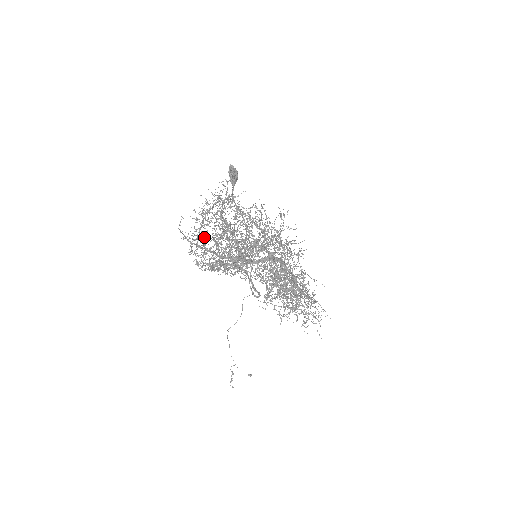
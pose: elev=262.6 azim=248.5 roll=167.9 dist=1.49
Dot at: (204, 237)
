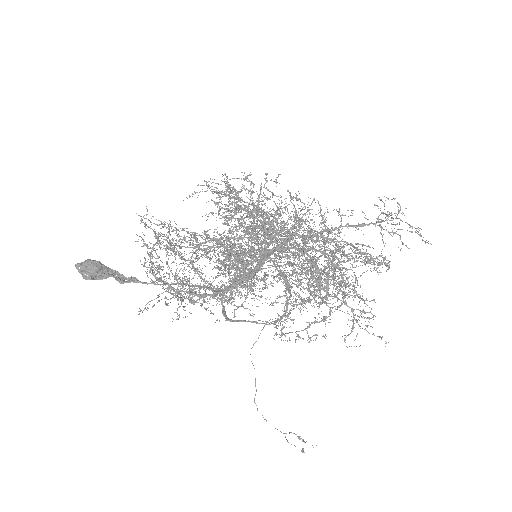
Dot at: occluded
